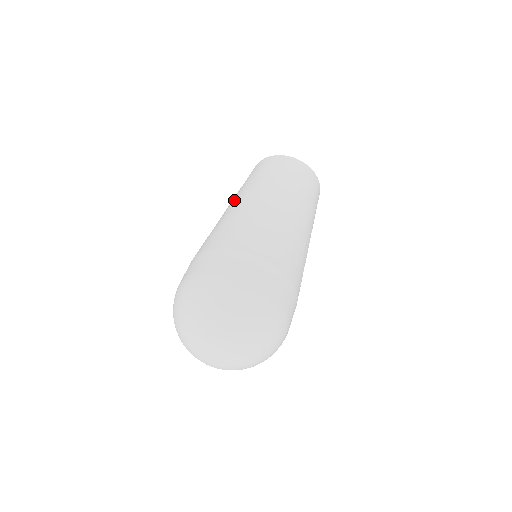
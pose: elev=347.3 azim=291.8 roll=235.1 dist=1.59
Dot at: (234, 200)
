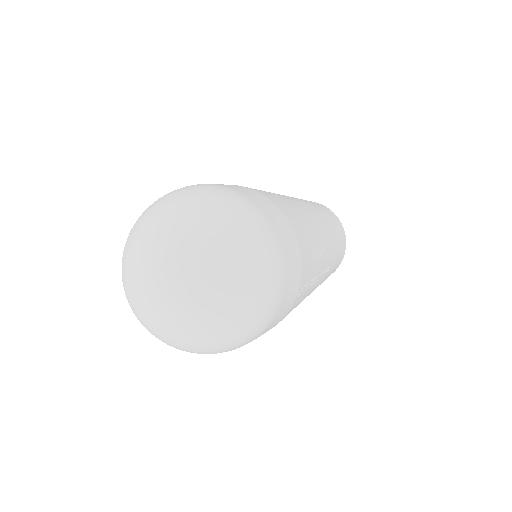
Dot at: occluded
